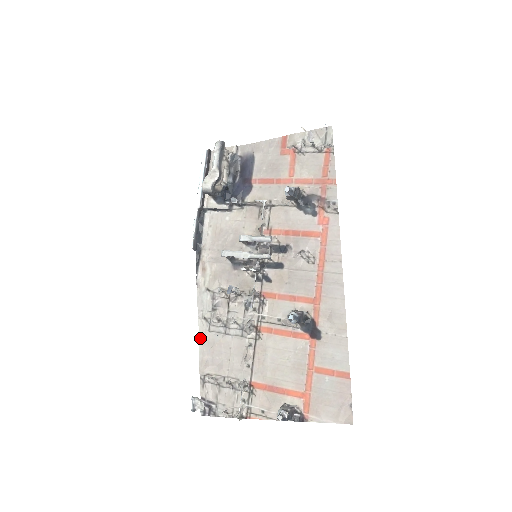
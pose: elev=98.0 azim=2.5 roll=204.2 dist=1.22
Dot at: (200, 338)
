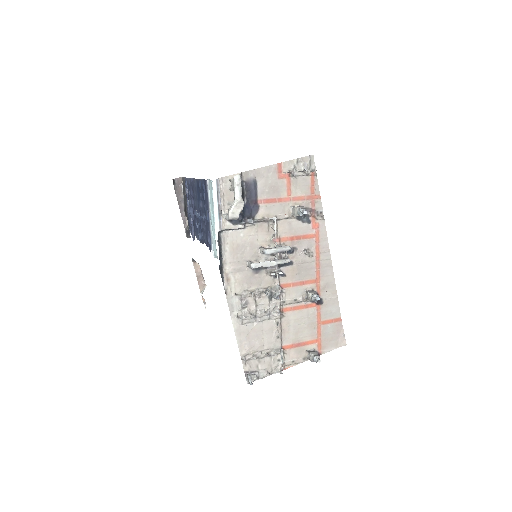
Dot at: (236, 332)
